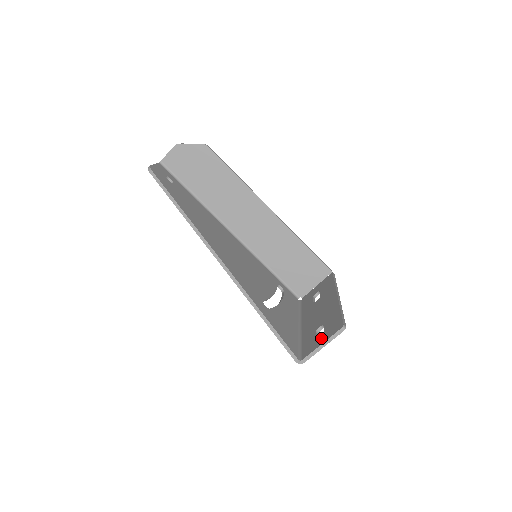
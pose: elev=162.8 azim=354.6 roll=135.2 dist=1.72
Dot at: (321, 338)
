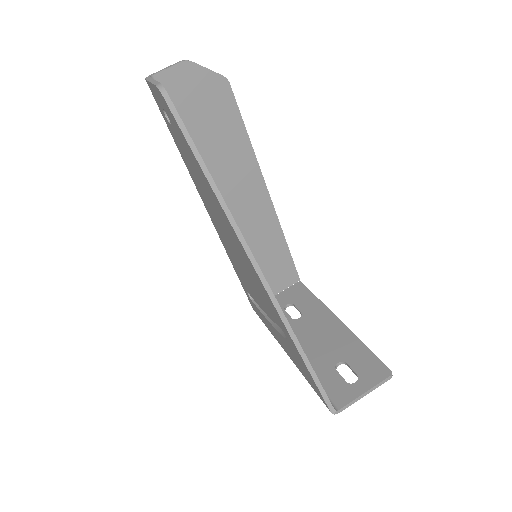
Dot at: (358, 382)
